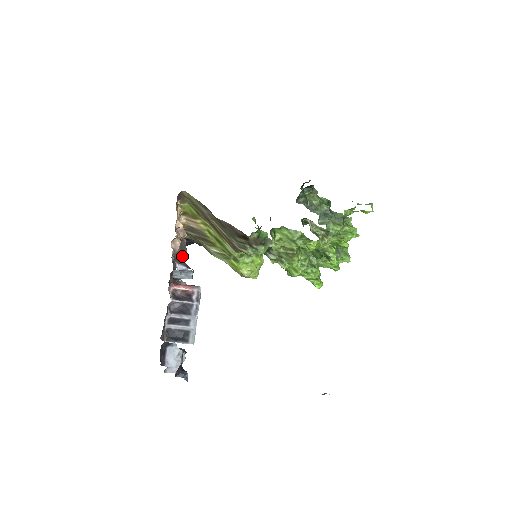
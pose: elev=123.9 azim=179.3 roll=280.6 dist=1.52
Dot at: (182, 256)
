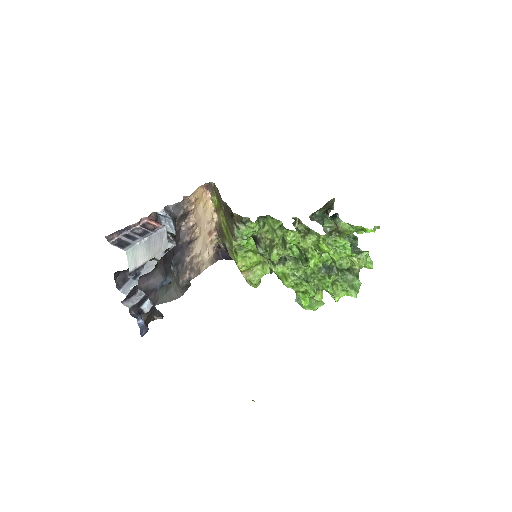
Dot at: (175, 212)
